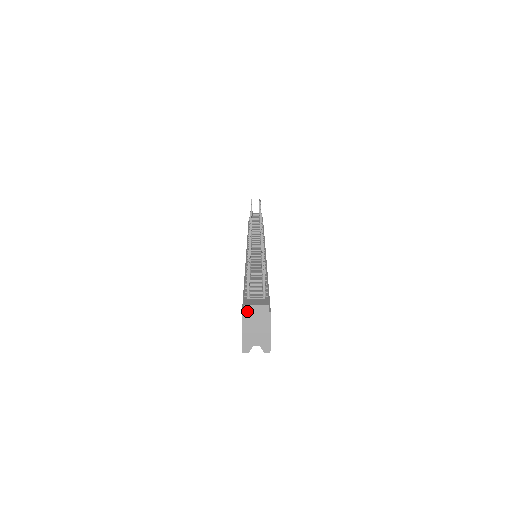
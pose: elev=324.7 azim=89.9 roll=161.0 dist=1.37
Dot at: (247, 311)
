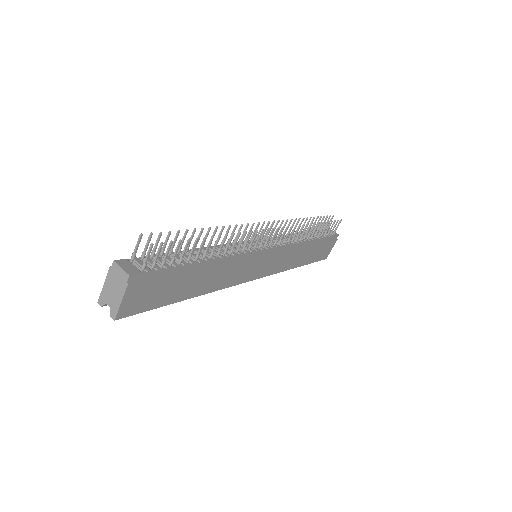
Dot at: (113, 268)
